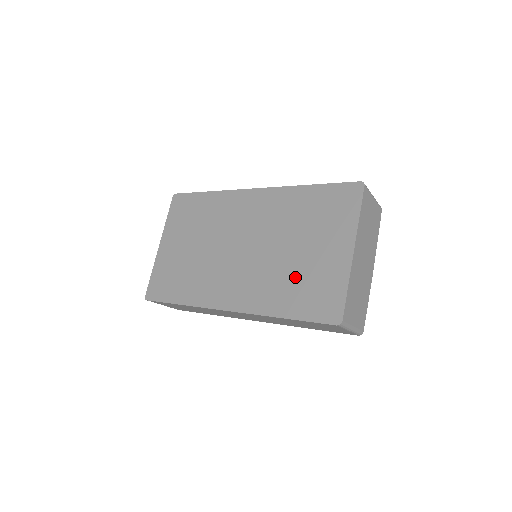
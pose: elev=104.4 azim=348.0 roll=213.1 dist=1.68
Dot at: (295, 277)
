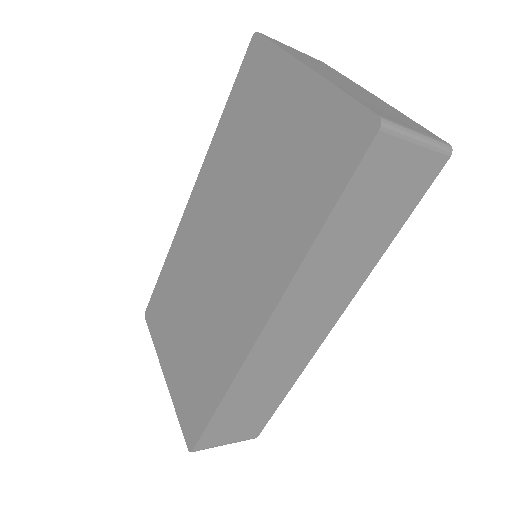
Dot at: (286, 182)
